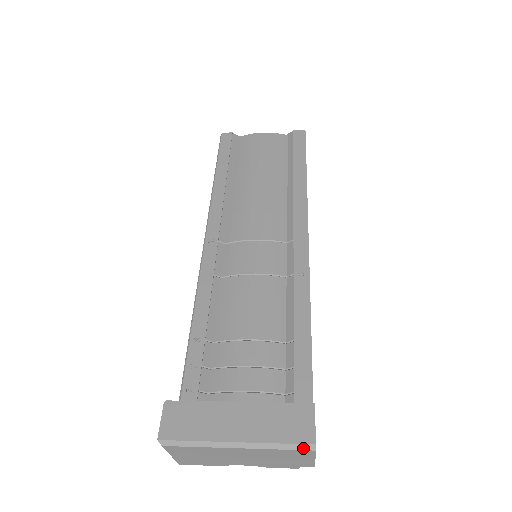
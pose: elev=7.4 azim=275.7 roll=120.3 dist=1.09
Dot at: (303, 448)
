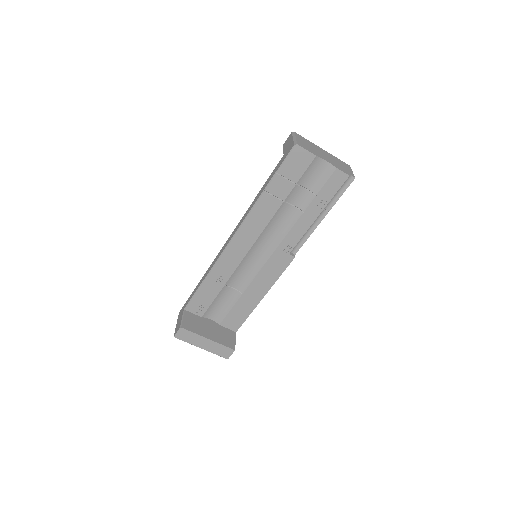
Dot at: (345, 163)
